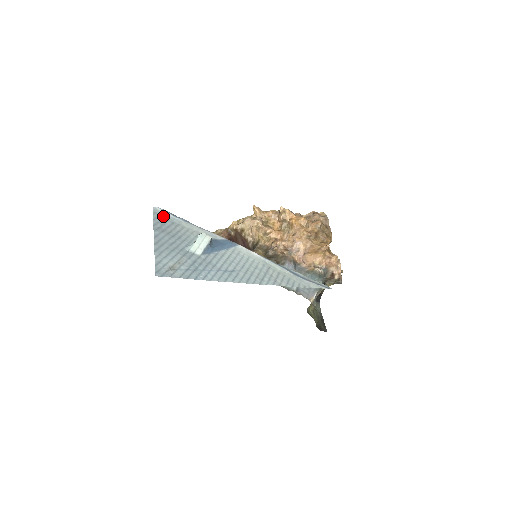
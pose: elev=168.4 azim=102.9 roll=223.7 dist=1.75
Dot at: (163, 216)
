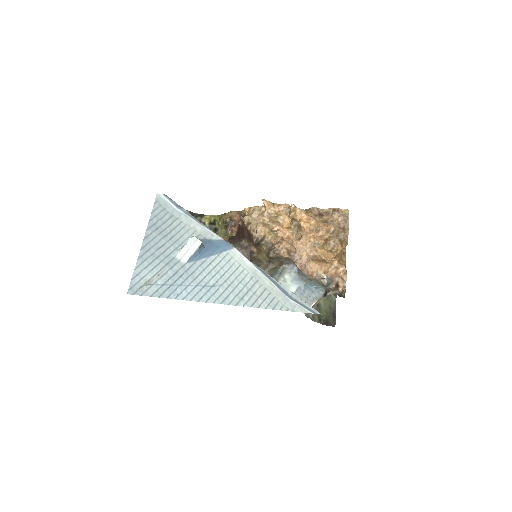
Dot at: (164, 206)
